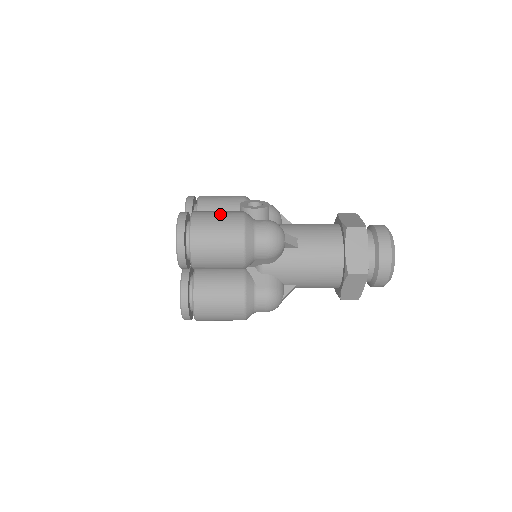
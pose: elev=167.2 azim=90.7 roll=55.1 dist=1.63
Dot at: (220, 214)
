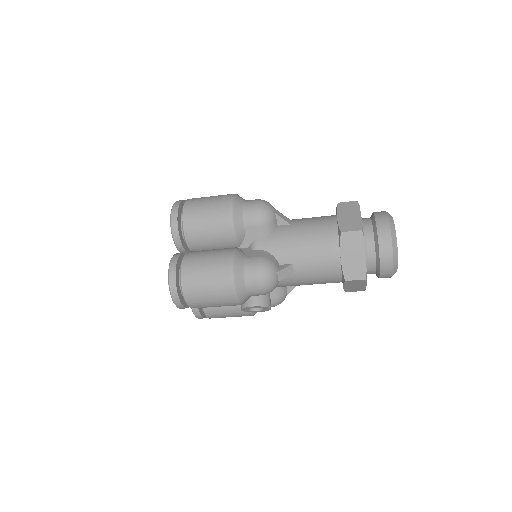
Dot at: occluded
